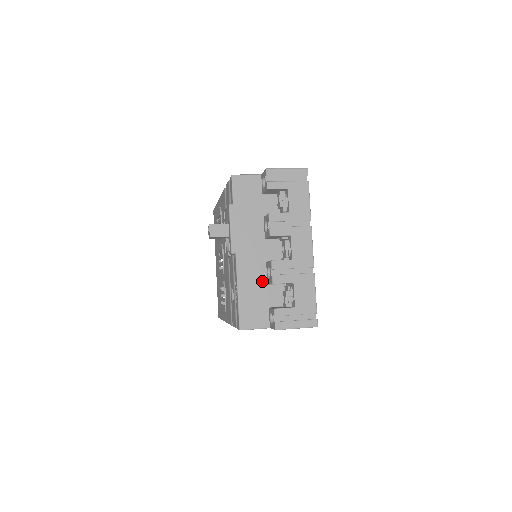
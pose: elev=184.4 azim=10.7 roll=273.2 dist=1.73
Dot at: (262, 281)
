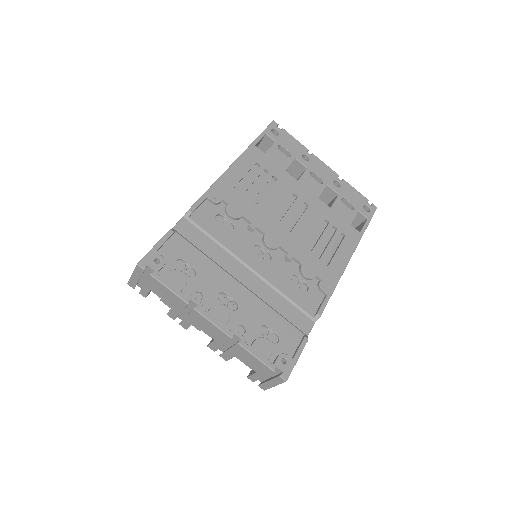
Dot at: occluded
